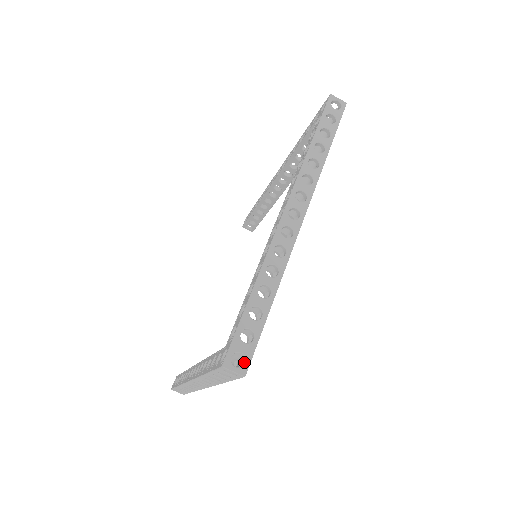
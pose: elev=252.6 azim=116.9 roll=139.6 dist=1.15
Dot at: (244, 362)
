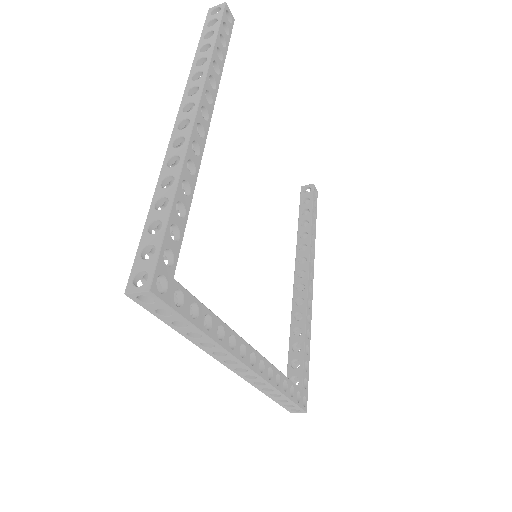
Dot at: (300, 410)
